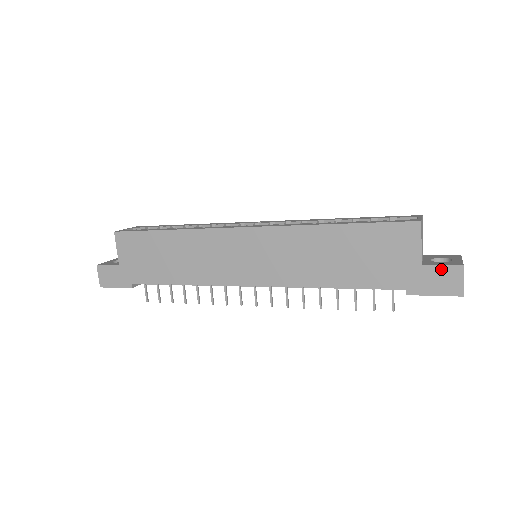
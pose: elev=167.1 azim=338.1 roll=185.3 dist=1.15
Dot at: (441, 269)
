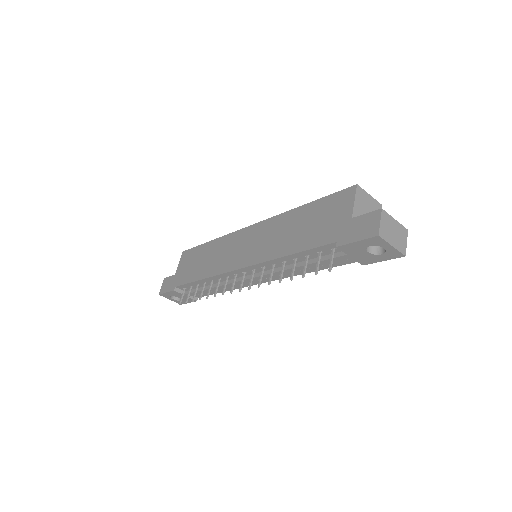
Dot at: (365, 217)
